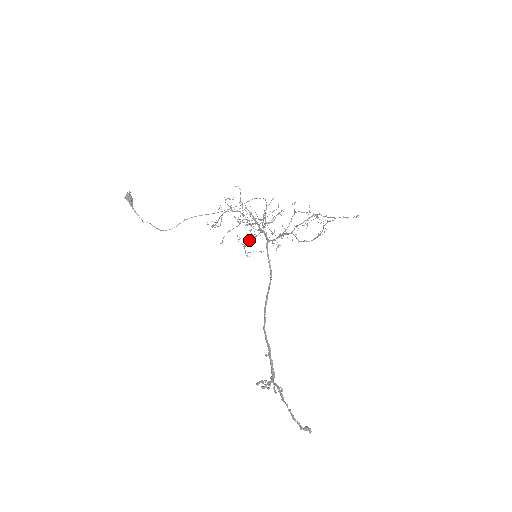
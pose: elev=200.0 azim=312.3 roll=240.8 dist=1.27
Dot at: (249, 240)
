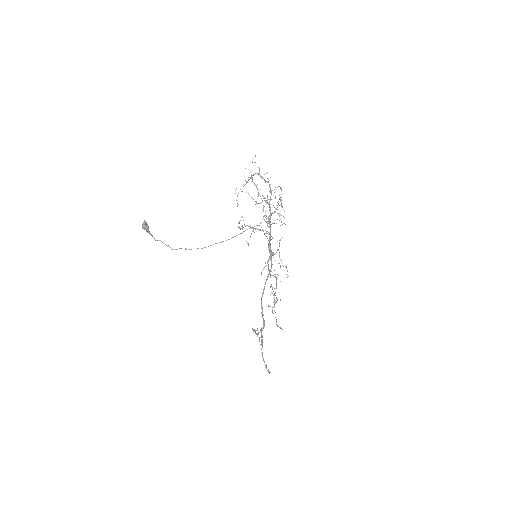
Dot at: occluded
